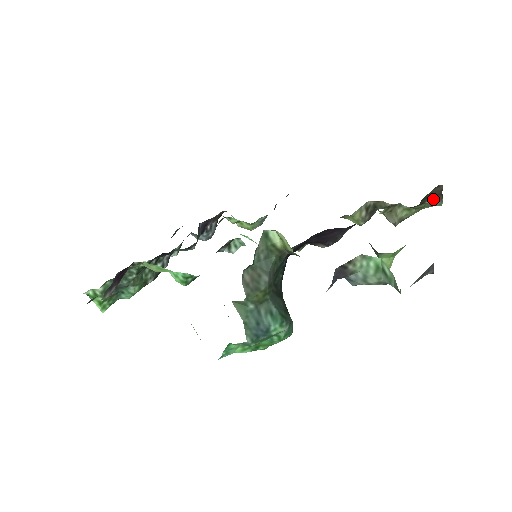
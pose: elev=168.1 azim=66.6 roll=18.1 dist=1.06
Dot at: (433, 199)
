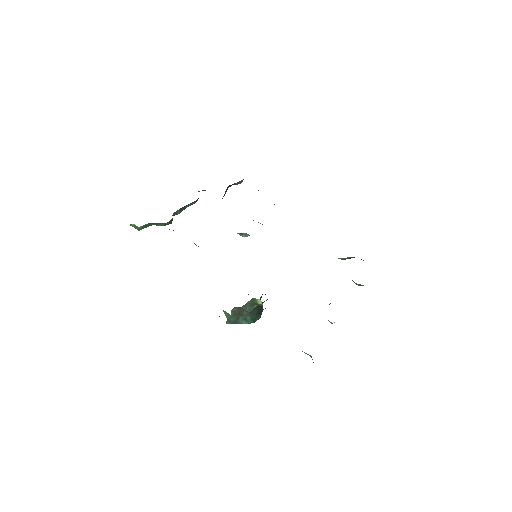
Dot at: occluded
